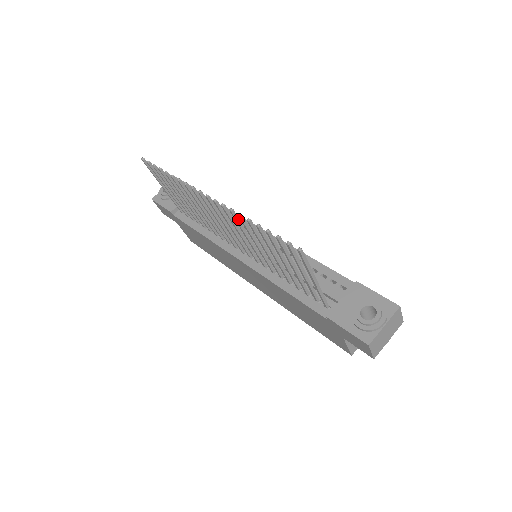
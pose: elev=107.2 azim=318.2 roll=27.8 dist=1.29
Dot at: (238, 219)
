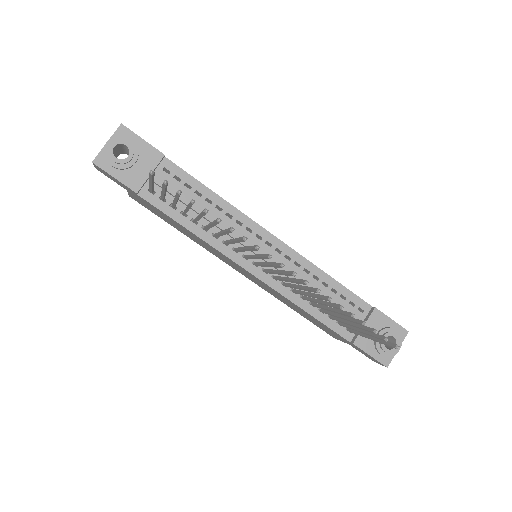
Dot at: occluded
